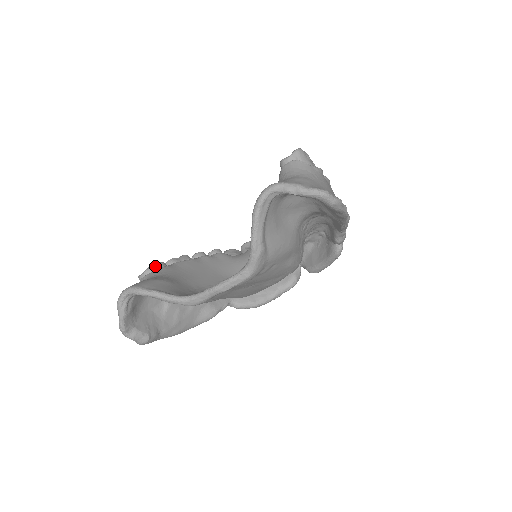
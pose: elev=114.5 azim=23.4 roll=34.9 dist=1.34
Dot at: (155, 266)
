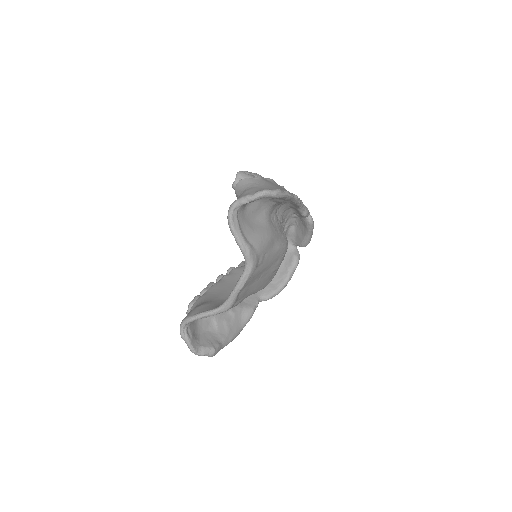
Dot at: (193, 300)
